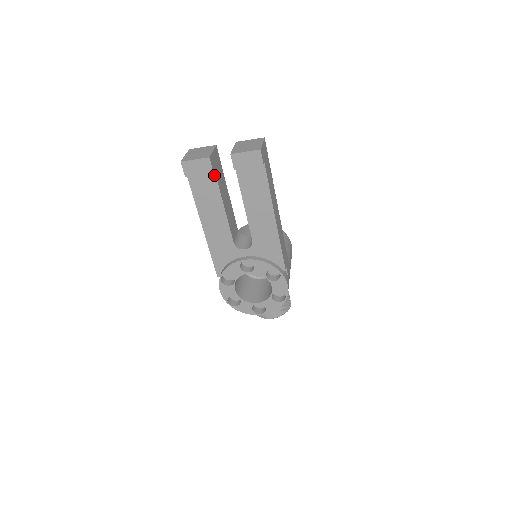
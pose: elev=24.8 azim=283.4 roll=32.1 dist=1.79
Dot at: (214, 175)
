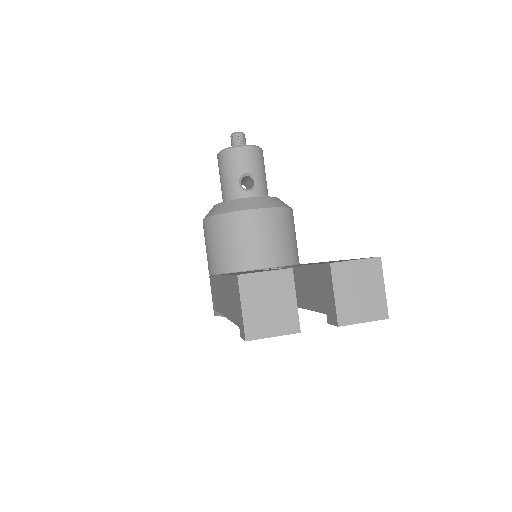
Dot at: occluded
